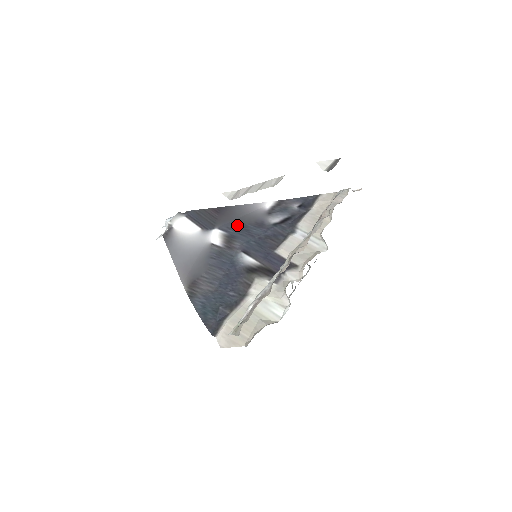
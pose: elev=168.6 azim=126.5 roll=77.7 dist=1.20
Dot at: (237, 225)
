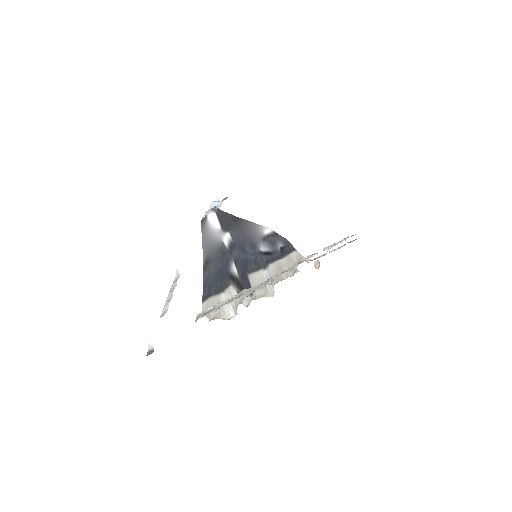
Dot at: (241, 237)
